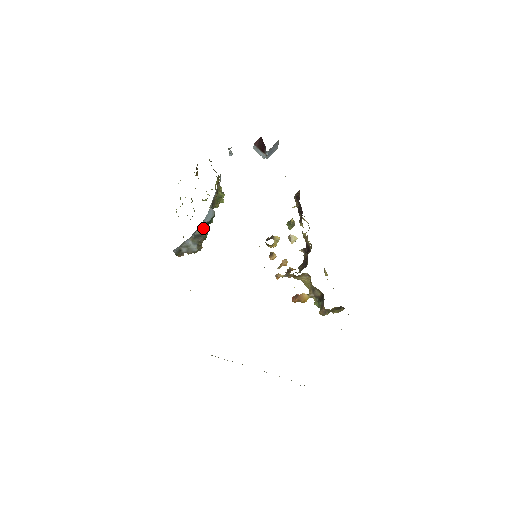
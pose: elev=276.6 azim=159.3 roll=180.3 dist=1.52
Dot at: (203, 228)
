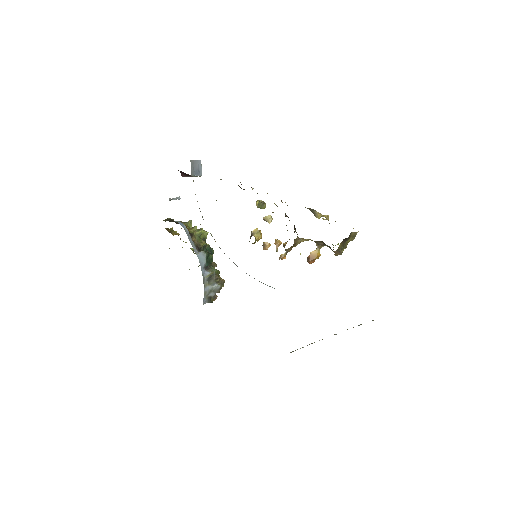
Dot at: (208, 270)
